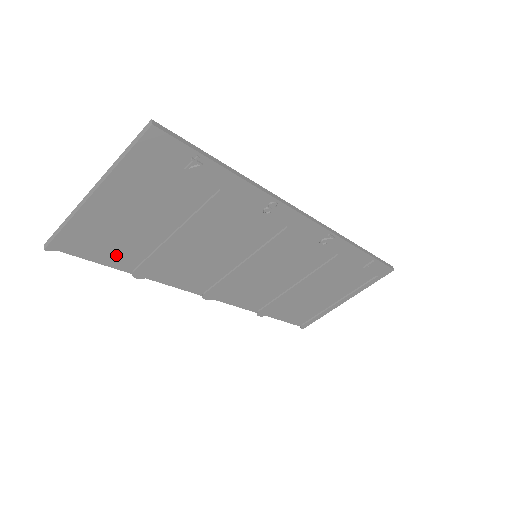
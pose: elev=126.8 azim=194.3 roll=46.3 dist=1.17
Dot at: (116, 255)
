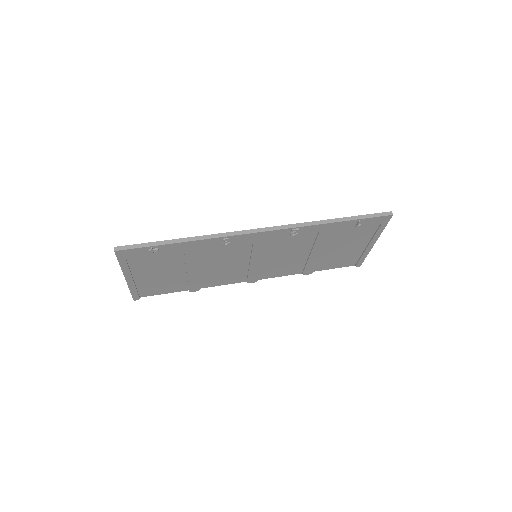
Dot at: (171, 288)
